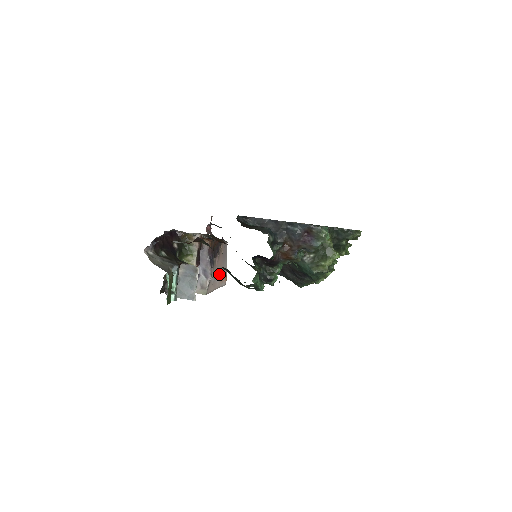
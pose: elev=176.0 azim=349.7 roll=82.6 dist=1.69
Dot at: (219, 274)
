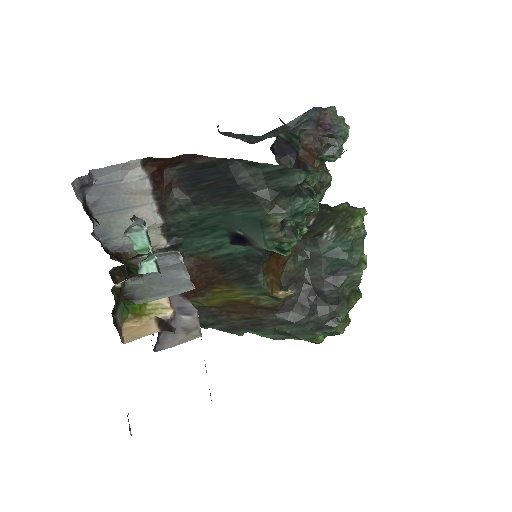
Dot at: occluded
